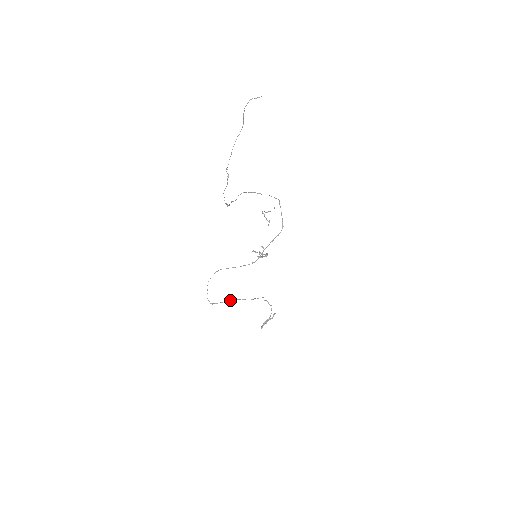
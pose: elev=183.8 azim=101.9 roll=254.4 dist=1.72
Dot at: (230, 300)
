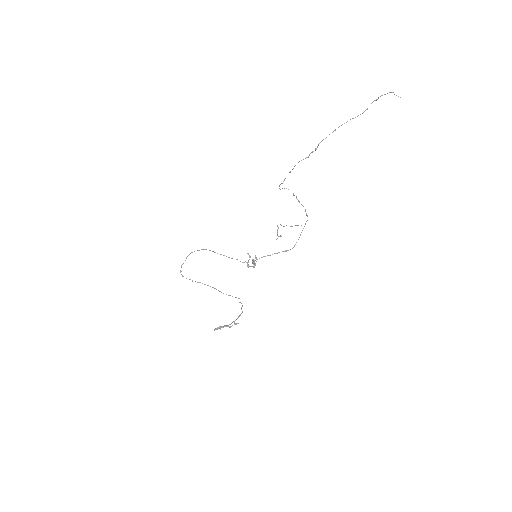
Dot at: occluded
